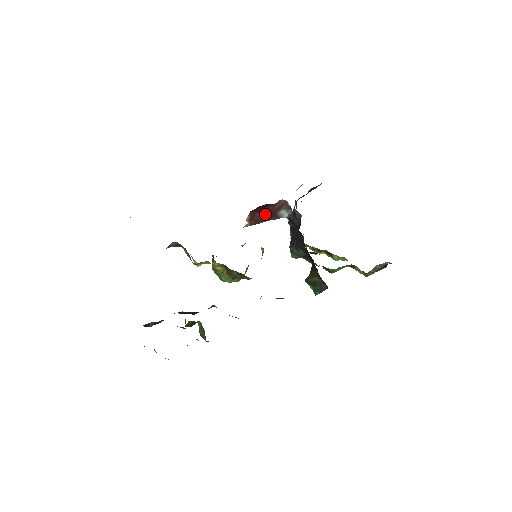
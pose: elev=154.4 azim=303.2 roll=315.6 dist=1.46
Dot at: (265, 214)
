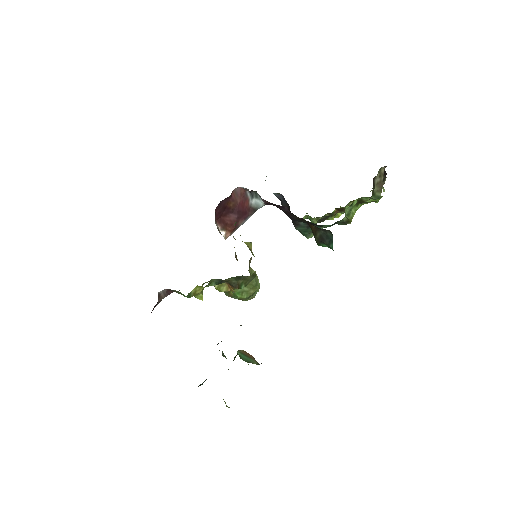
Dot at: (234, 213)
